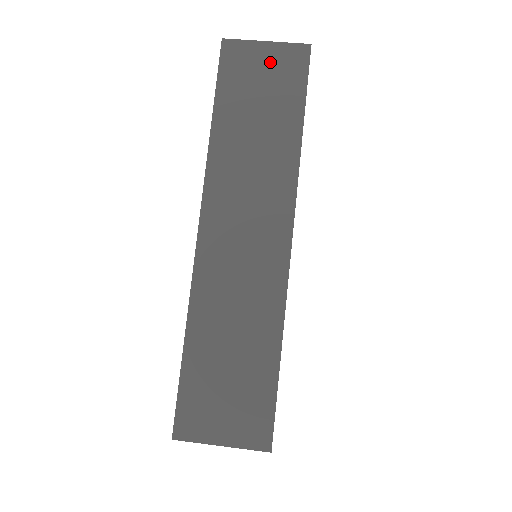
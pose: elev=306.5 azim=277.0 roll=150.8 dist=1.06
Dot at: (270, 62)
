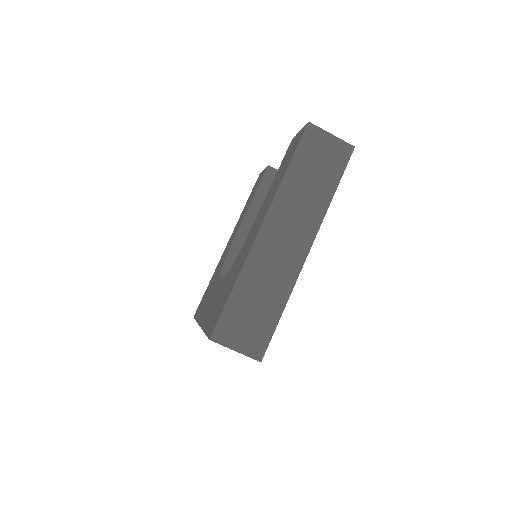
Dot at: occluded
